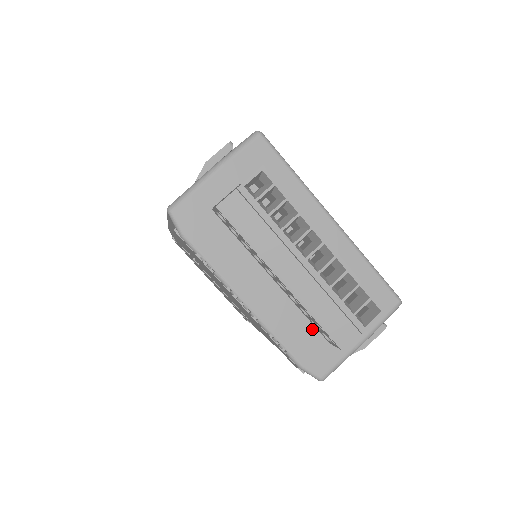
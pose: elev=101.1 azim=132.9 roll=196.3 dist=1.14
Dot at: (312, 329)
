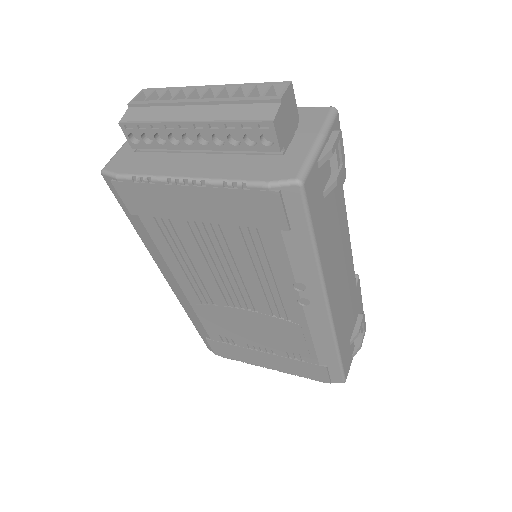
Dot at: (260, 159)
